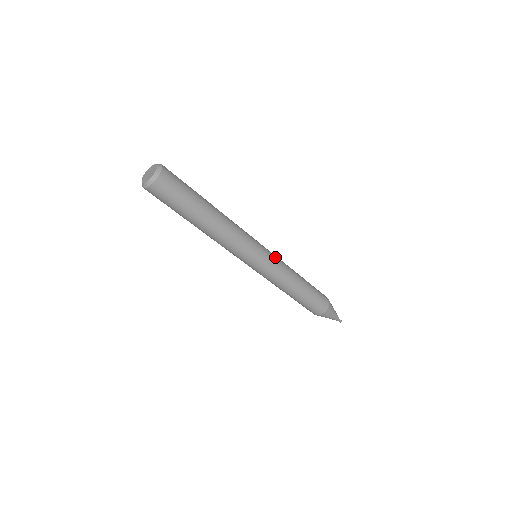
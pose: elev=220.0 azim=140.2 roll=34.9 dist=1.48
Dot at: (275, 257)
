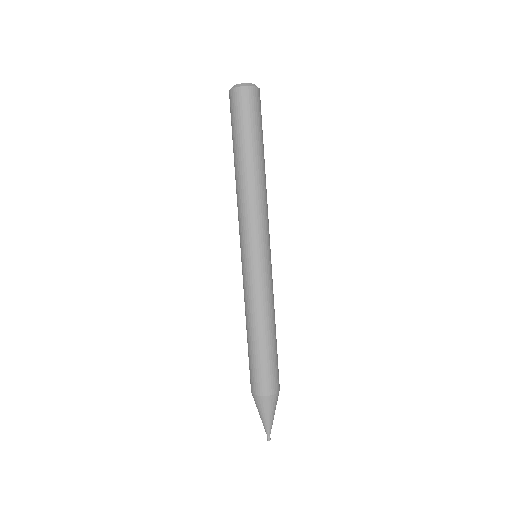
Dot at: occluded
